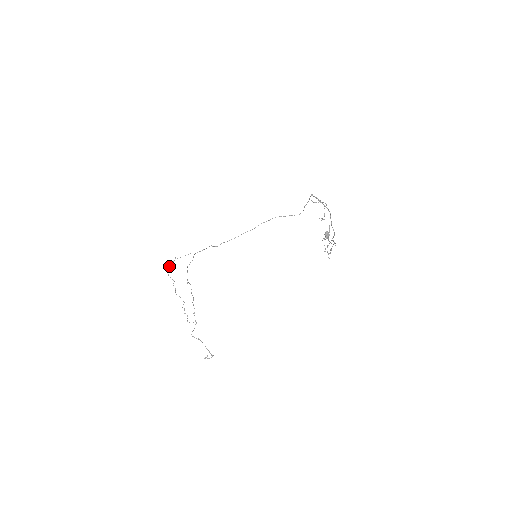
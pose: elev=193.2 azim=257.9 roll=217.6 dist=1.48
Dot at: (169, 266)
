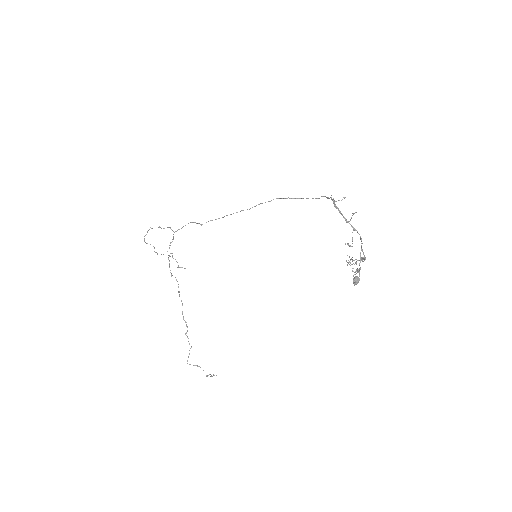
Dot at: (144, 236)
